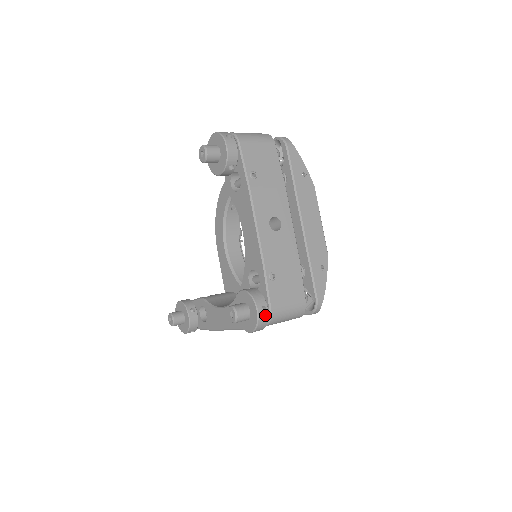
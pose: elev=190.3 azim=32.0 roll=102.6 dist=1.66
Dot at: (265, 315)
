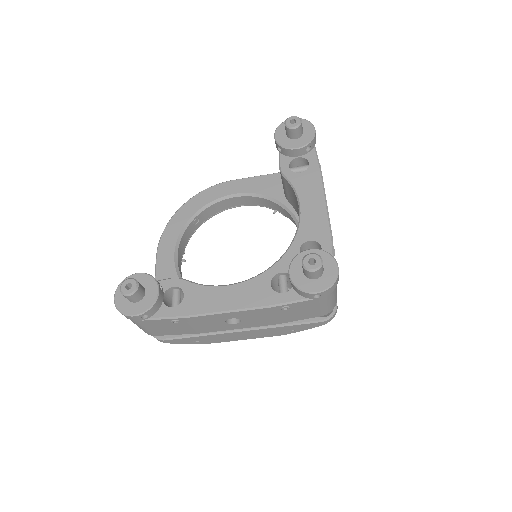
Dot at: (338, 278)
